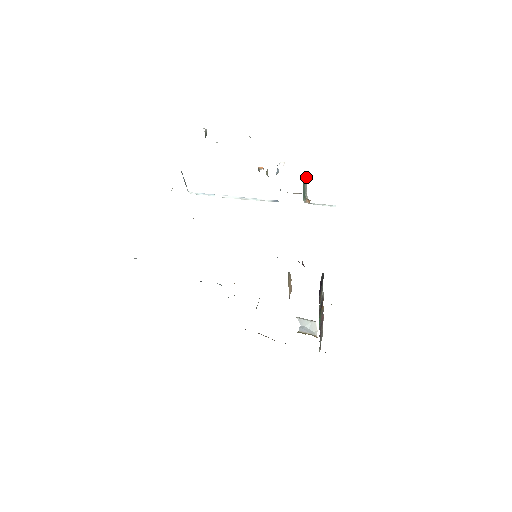
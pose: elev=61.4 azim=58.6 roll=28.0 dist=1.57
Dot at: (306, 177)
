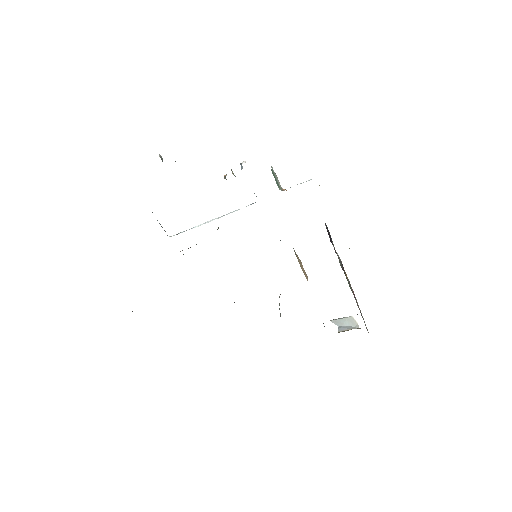
Dot at: (272, 167)
